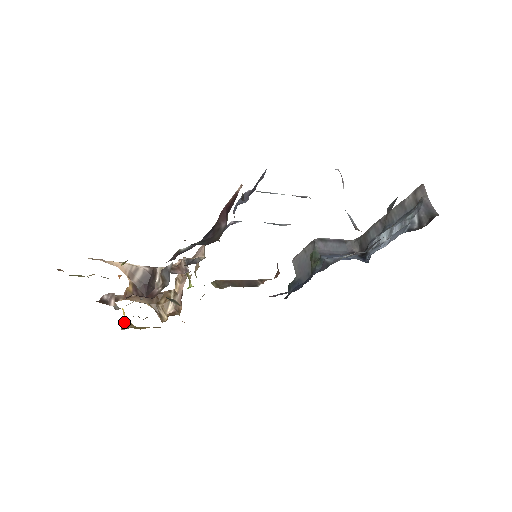
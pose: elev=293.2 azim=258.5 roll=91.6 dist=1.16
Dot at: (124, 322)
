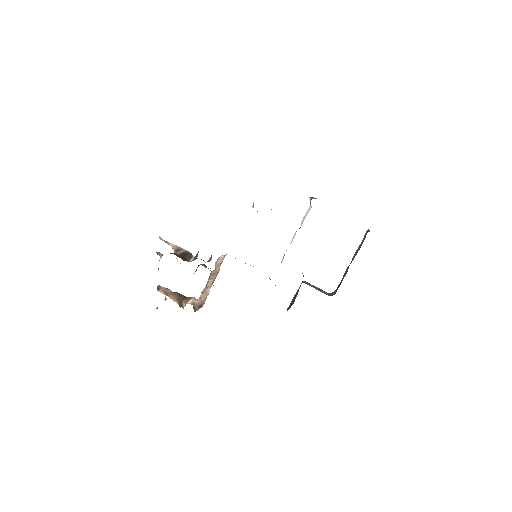
Dot at: occluded
